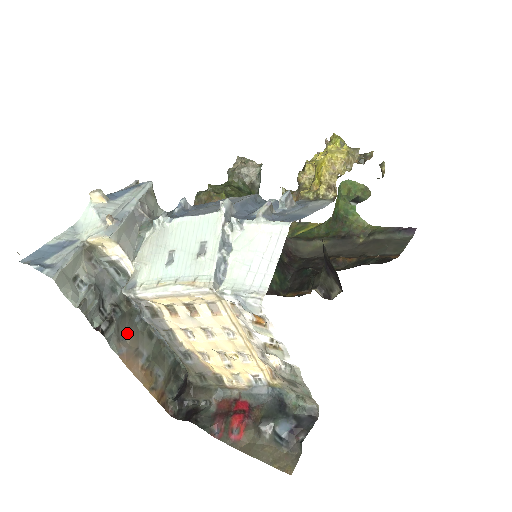
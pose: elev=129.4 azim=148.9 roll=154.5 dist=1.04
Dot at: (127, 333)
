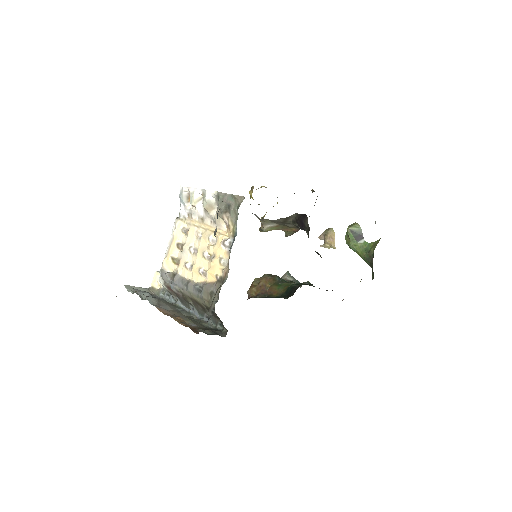
Dot at: (169, 309)
